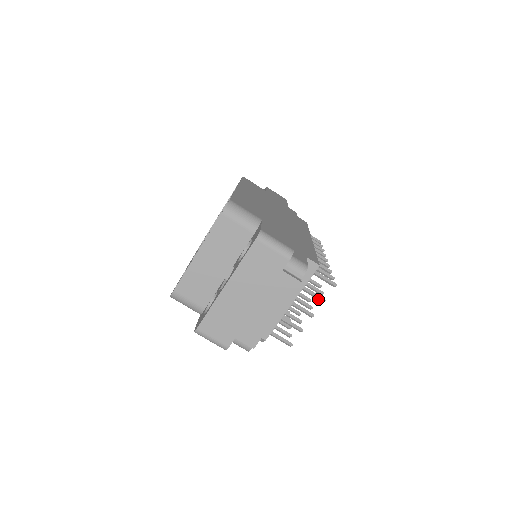
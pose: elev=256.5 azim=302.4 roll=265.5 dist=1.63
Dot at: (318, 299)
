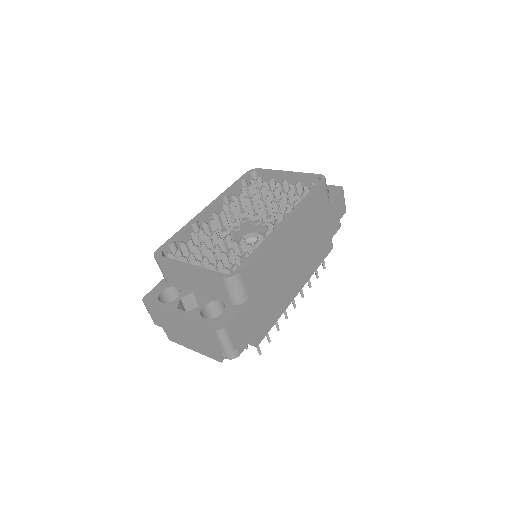
Dot at: occluded
